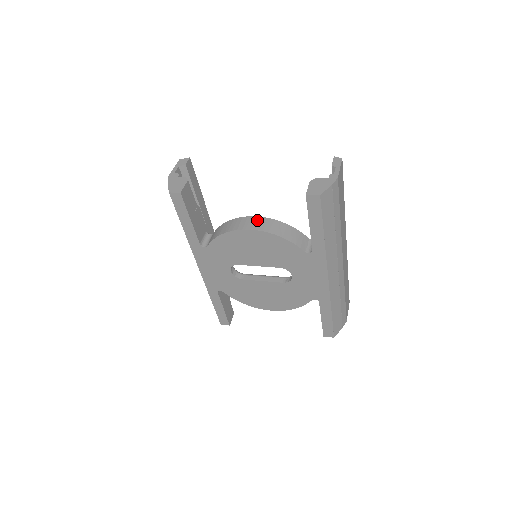
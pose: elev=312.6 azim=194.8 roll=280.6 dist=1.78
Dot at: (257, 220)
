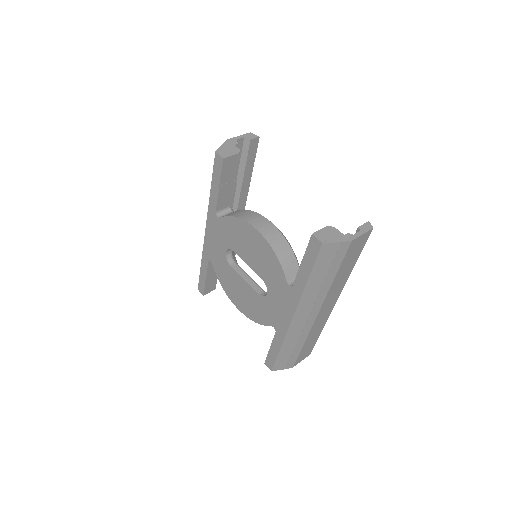
Dot at: (270, 226)
